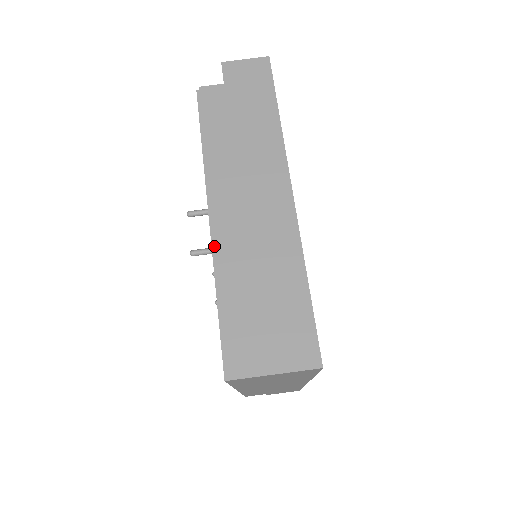
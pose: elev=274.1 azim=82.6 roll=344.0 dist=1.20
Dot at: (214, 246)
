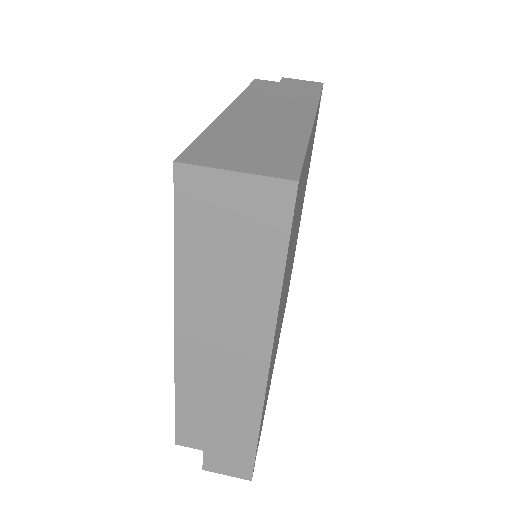
Dot at: (222, 116)
